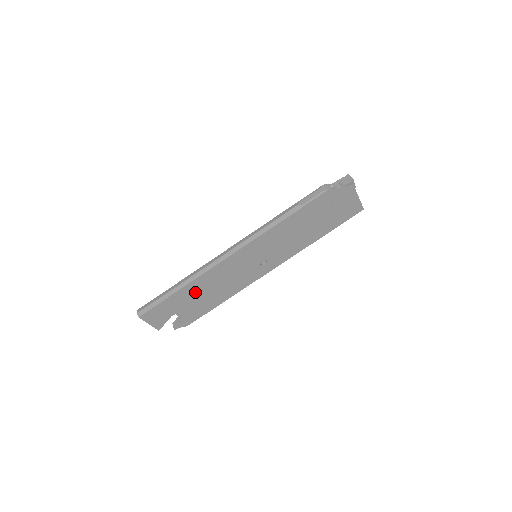
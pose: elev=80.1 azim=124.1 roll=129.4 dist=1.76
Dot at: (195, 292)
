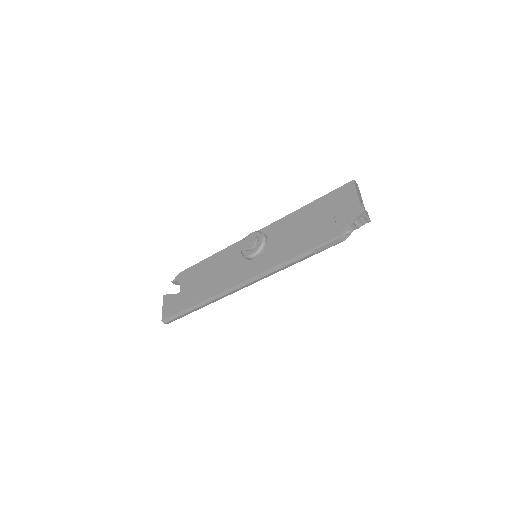
Dot at: occluded
